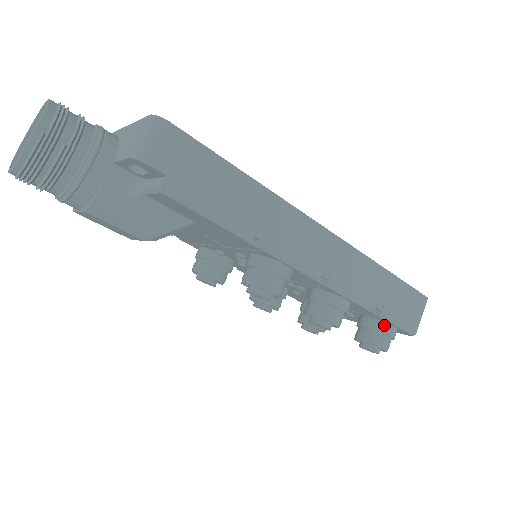
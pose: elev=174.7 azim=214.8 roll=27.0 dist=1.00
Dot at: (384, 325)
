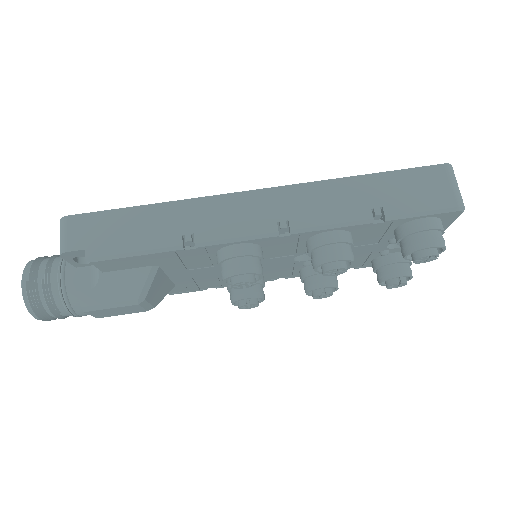
Dot at: (411, 224)
